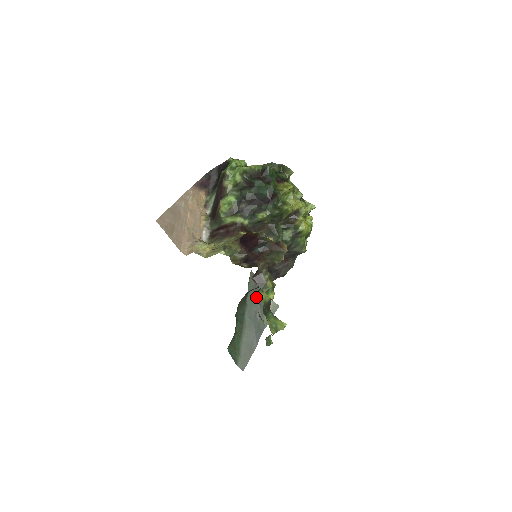
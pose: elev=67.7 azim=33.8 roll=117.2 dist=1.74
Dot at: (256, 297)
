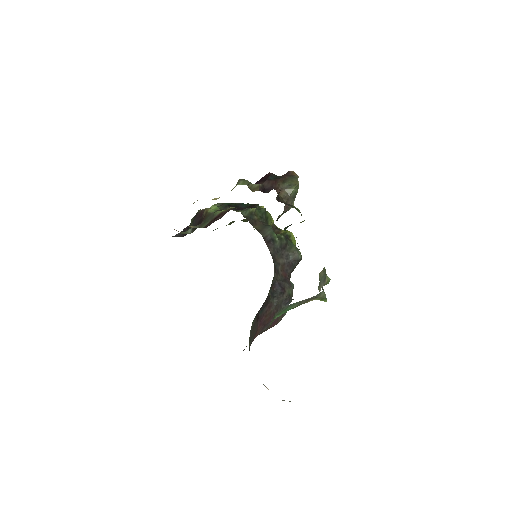
Dot at: occluded
